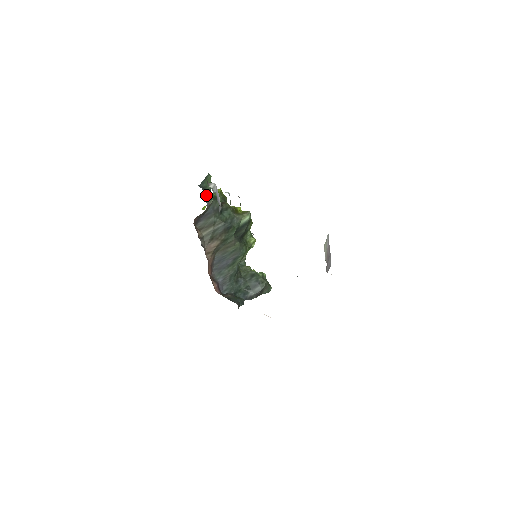
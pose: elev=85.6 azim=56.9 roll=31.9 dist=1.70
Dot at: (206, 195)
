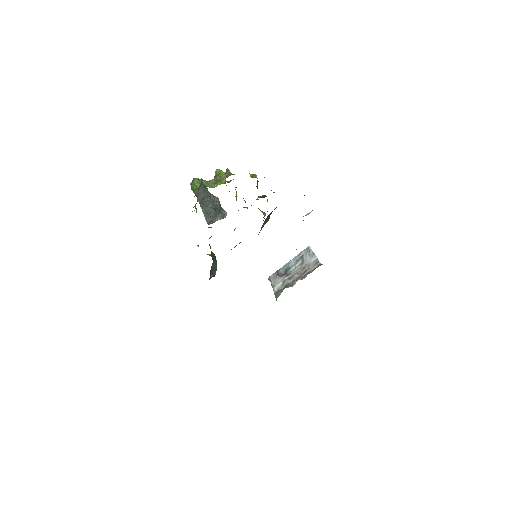
Dot at: occluded
